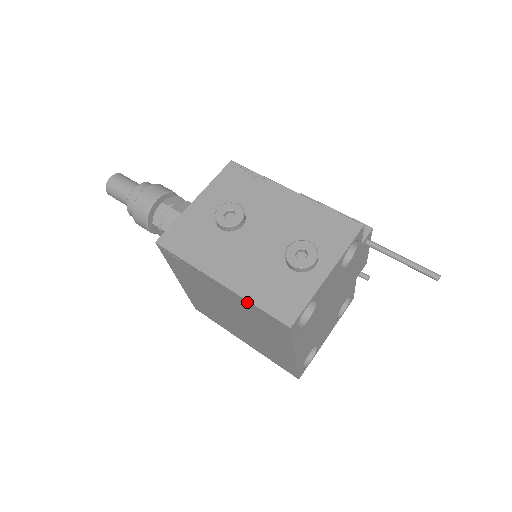
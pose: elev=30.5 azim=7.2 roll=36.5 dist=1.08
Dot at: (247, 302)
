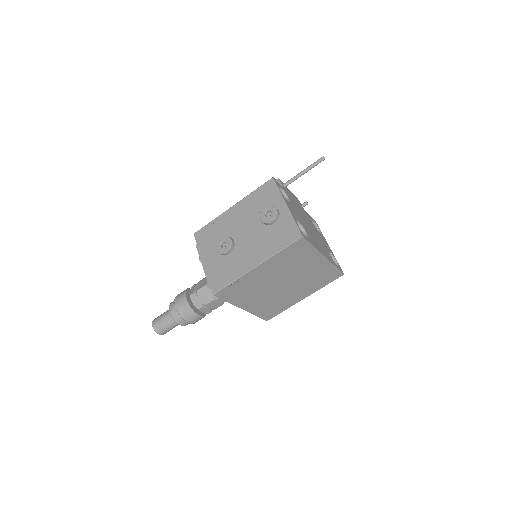
Dot at: (277, 256)
